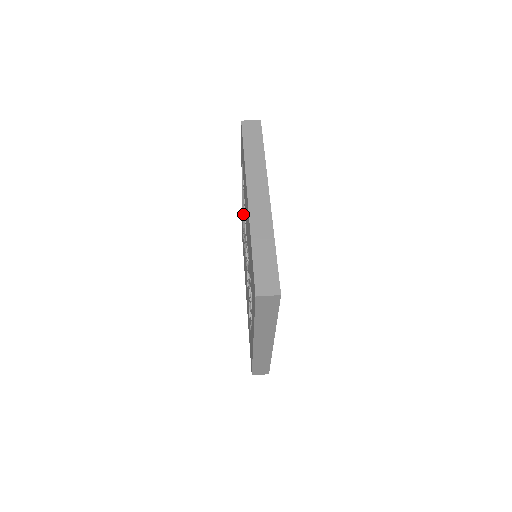
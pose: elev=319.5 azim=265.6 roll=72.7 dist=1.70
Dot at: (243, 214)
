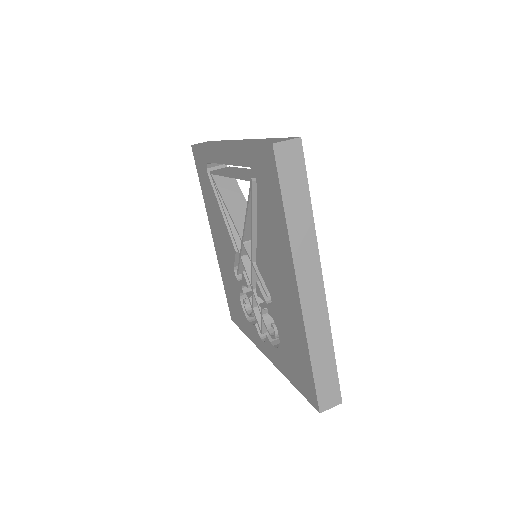
Dot at: (221, 175)
